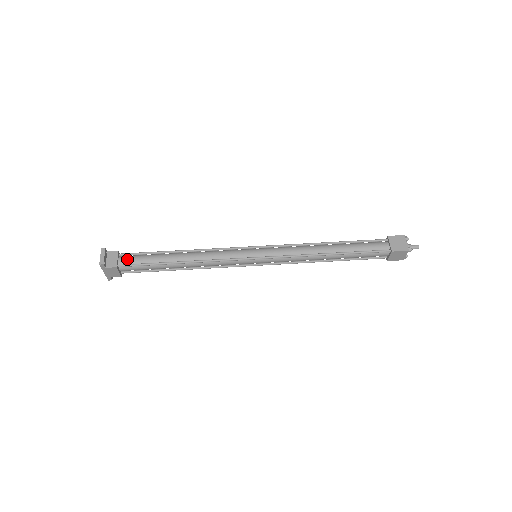
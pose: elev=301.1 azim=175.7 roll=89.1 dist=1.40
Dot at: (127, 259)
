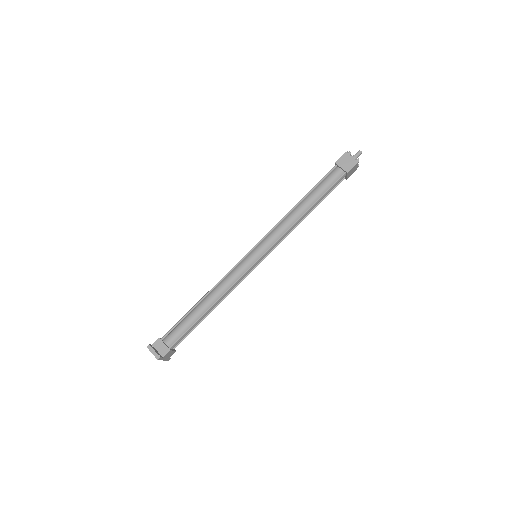
Dot at: (171, 338)
